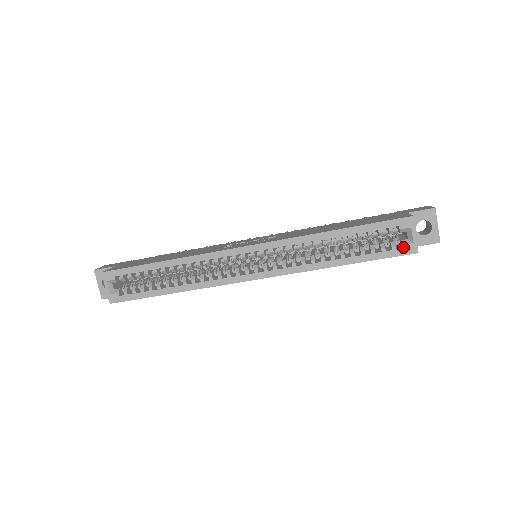
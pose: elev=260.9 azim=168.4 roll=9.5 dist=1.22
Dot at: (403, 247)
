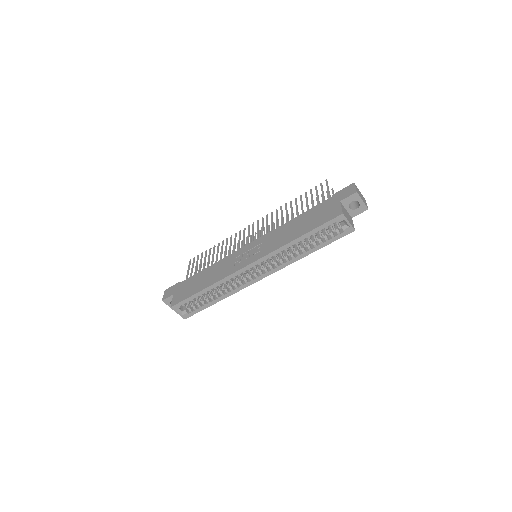
Dot at: (344, 231)
